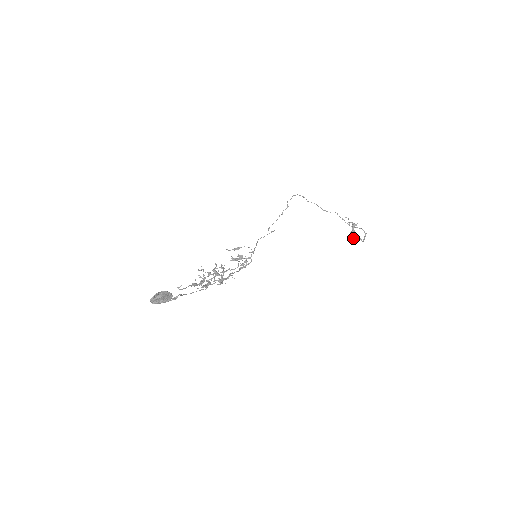
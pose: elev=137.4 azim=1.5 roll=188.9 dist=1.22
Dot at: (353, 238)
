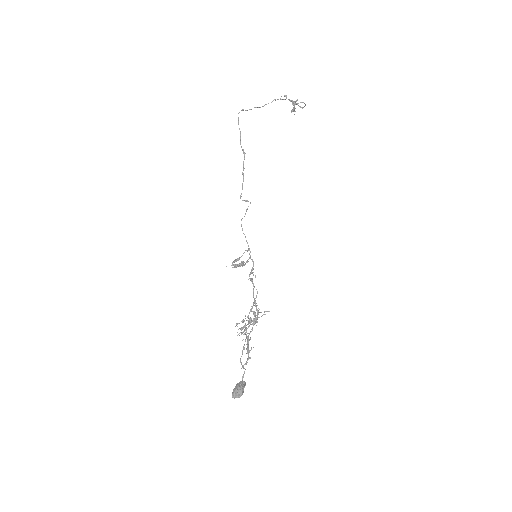
Dot at: (294, 114)
